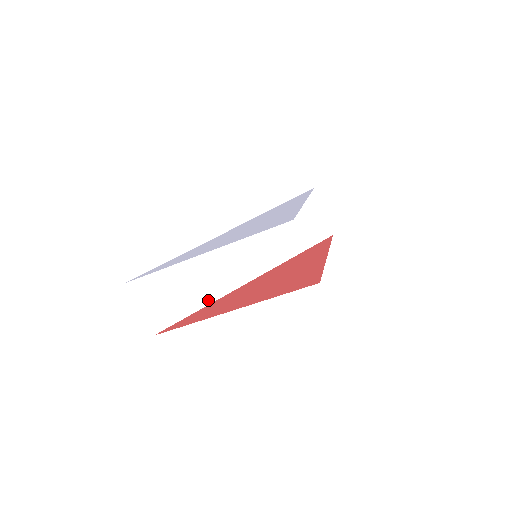
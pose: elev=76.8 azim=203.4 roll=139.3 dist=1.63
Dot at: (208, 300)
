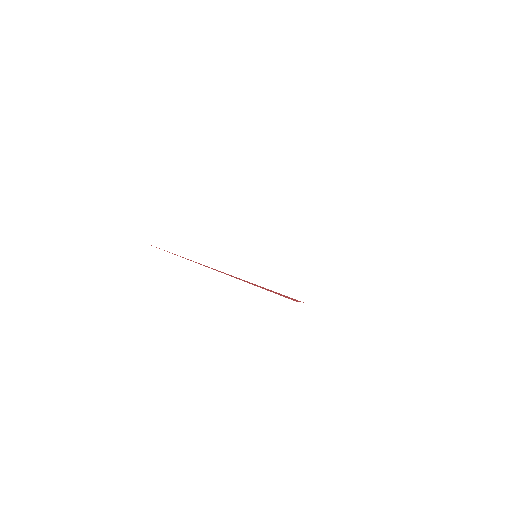
Dot at: (192, 256)
